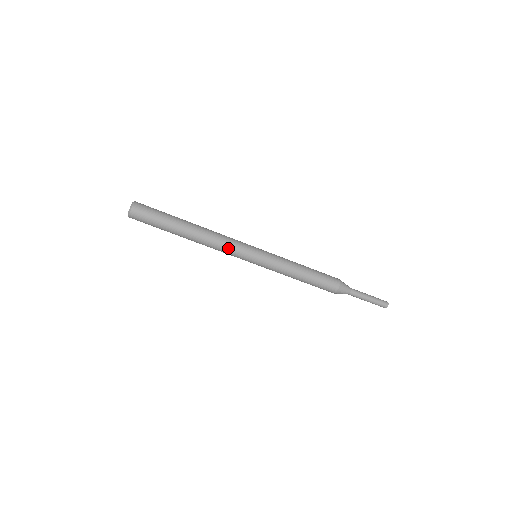
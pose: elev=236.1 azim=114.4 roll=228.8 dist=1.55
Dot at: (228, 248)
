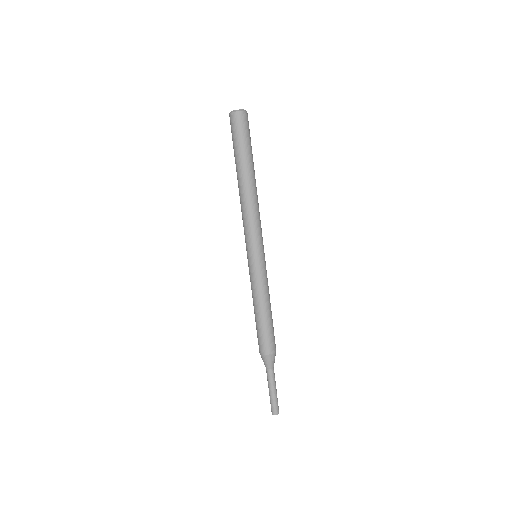
Dot at: (253, 223)
